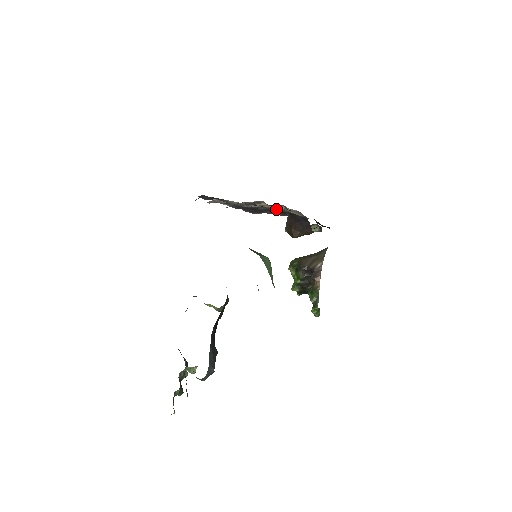
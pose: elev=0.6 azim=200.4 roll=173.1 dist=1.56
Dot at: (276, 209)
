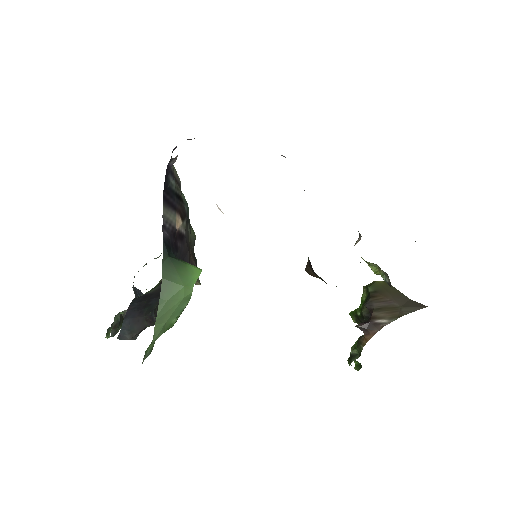
Dot at: occluded
